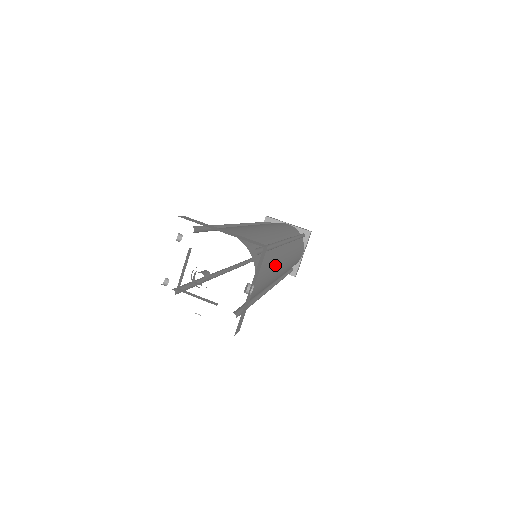
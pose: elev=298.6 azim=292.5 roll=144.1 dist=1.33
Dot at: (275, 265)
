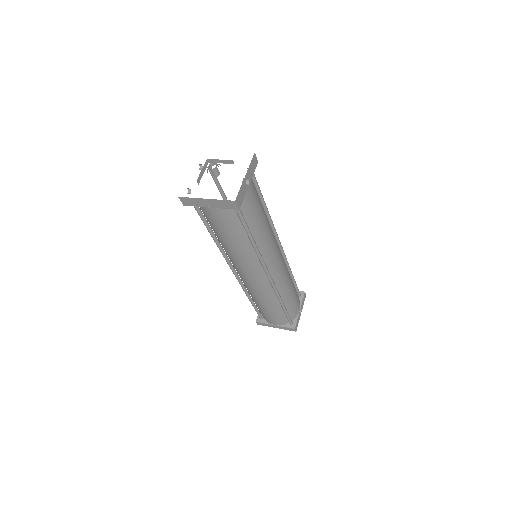
Dot at: (268, 225)
